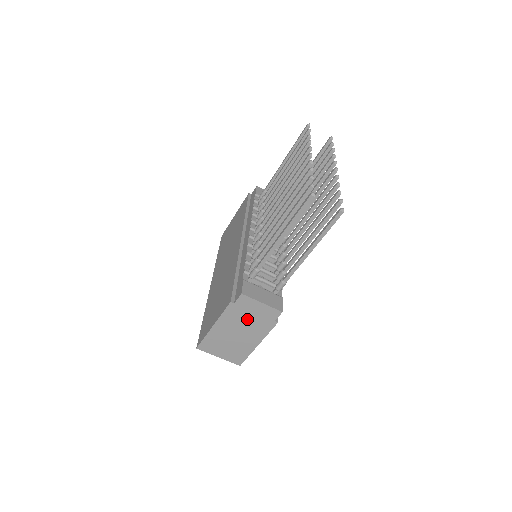
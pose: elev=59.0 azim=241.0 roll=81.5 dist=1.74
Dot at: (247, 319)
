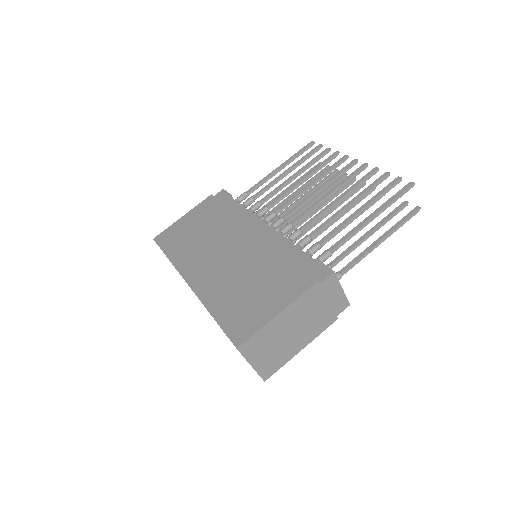
Dot at: (316, 309)
